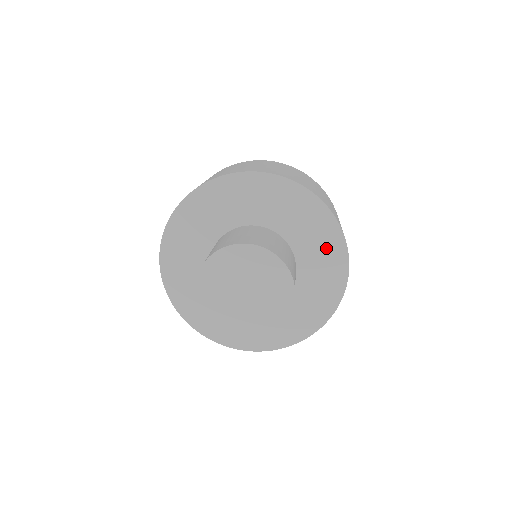
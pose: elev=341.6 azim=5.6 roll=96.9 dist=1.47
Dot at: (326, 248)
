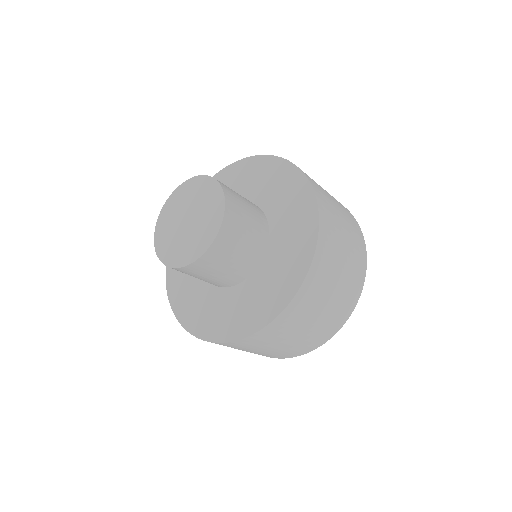
Dot at: (291, 194)
